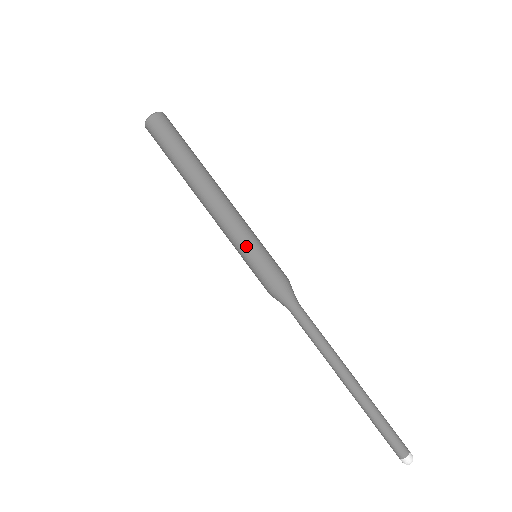
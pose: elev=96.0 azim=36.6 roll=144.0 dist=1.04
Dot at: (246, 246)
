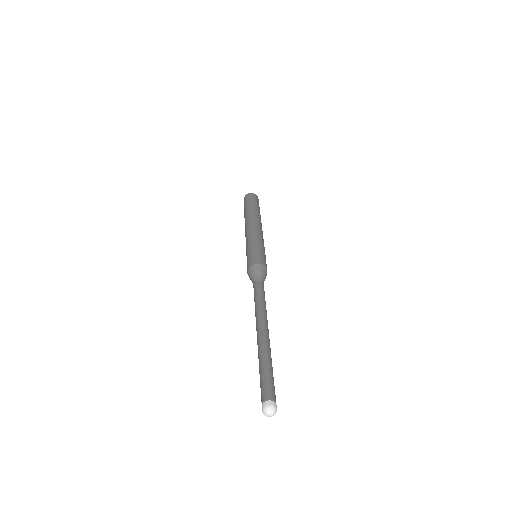
Dot at: (255, 243)
